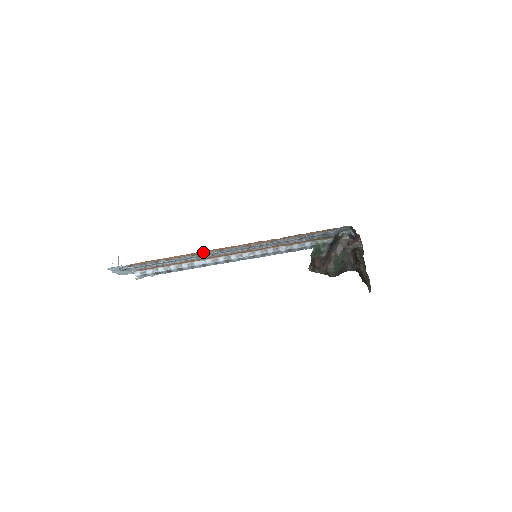
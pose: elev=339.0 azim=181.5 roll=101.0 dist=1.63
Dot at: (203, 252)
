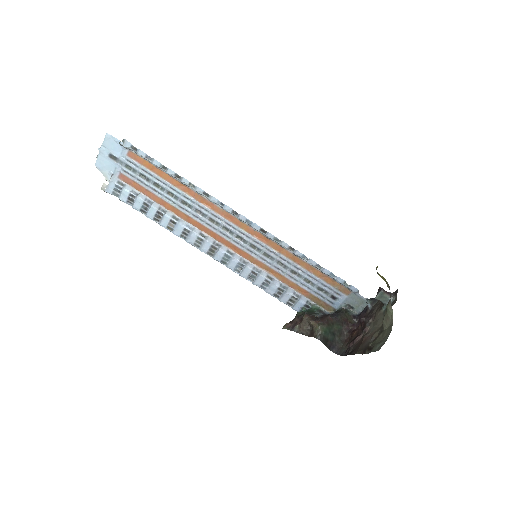
Dot at: (211, 207)
